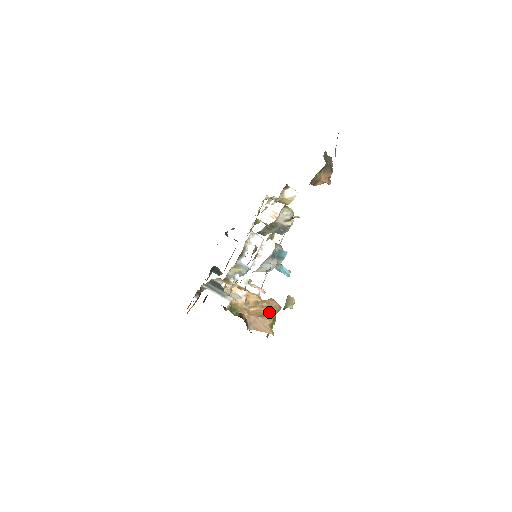
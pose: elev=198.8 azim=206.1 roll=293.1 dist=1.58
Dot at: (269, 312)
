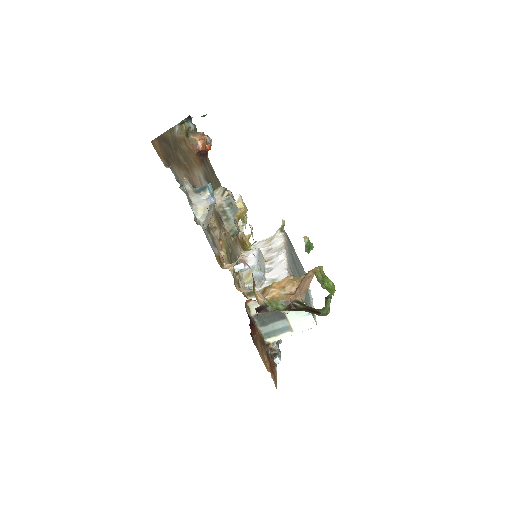
Dot at: occluded
